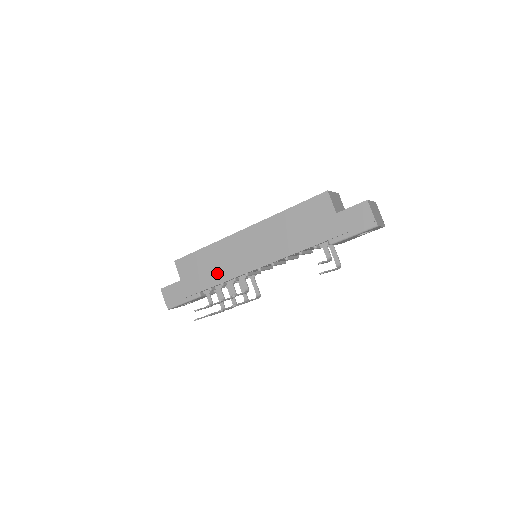
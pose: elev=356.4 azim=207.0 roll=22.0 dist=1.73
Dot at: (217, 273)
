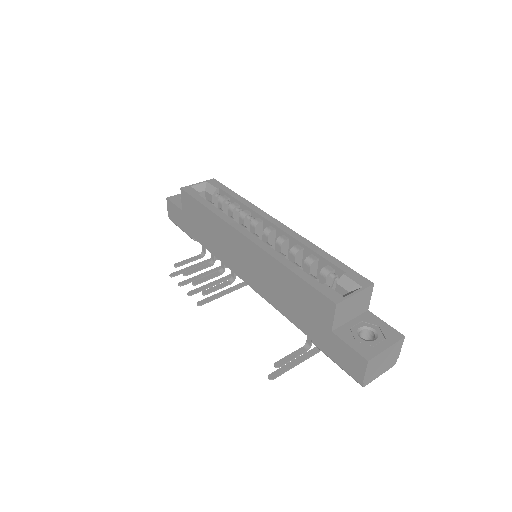
Dot at: (211, 242)
